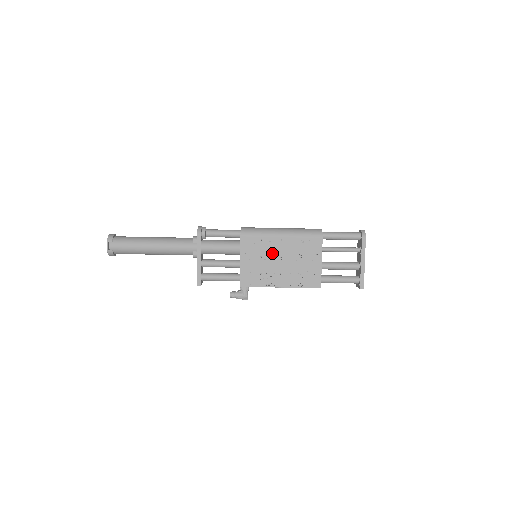
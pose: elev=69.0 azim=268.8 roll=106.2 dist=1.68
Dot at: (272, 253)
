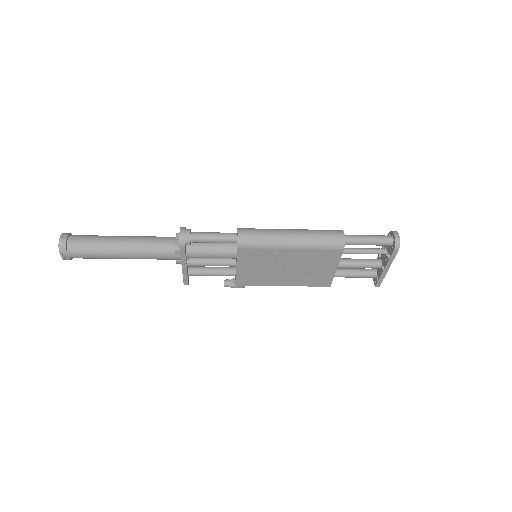
Dot at: (277, 262)
